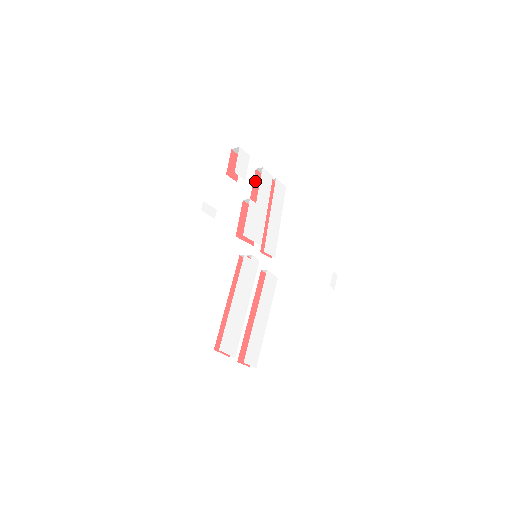
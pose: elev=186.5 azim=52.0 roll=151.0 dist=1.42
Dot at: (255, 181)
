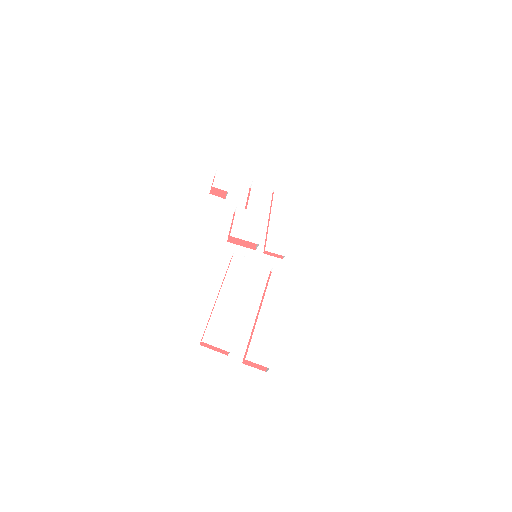
Dot at: occluded
